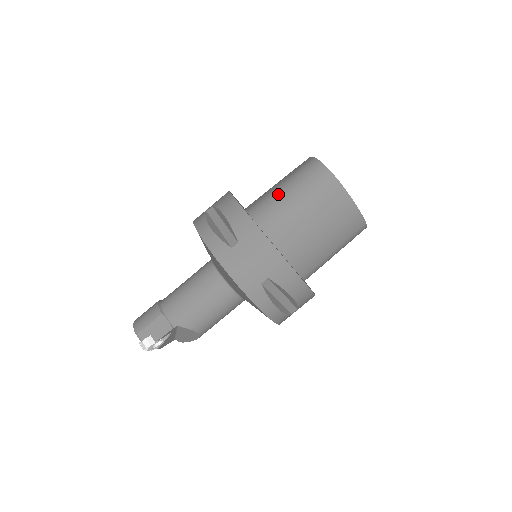
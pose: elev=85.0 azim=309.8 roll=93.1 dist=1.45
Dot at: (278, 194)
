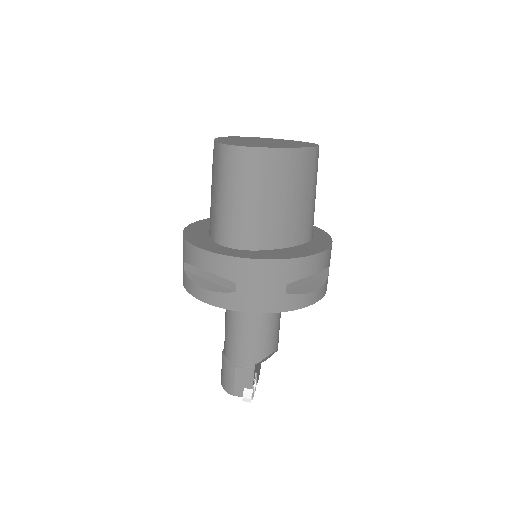
Dot at: (224, 207)
